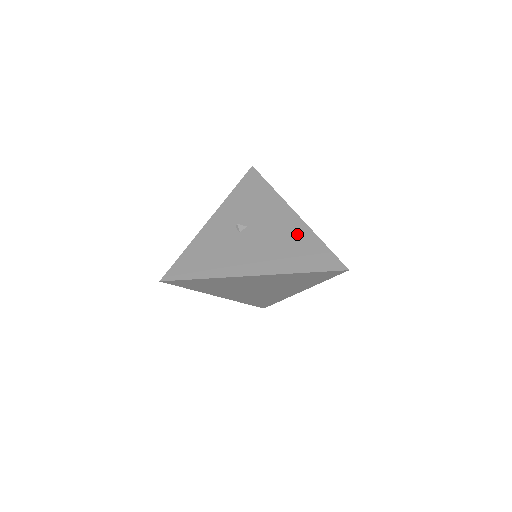
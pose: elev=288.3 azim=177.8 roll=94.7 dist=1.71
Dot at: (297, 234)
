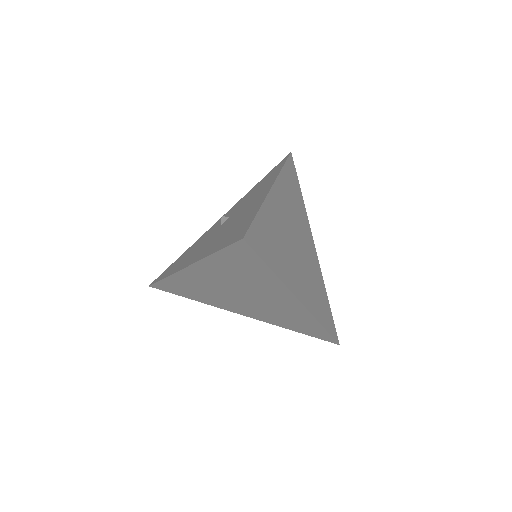
Dot at: (250, 210)
